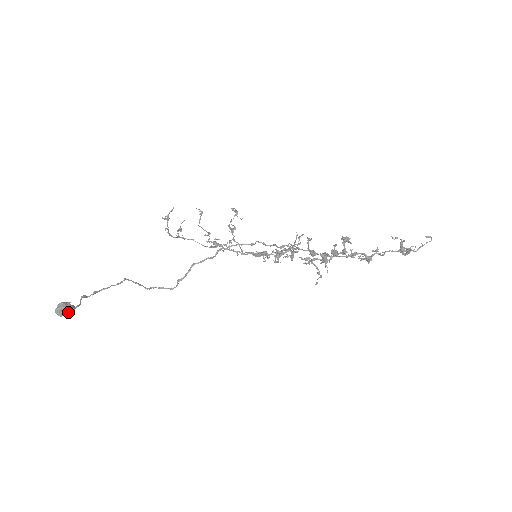
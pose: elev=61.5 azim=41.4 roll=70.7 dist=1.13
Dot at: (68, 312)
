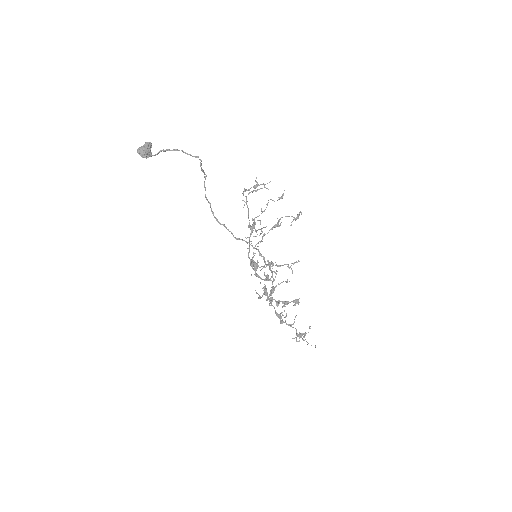
Dot at: (144, 157)
